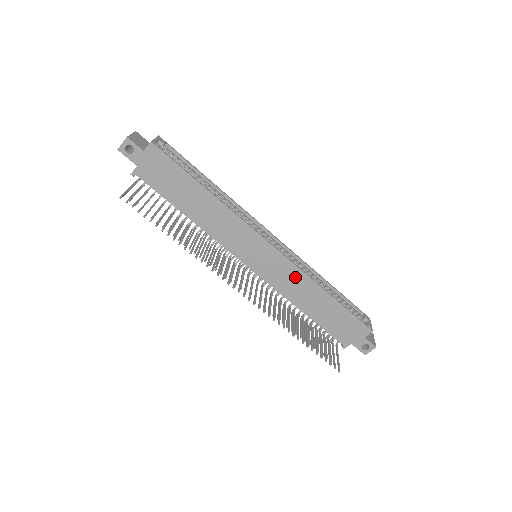
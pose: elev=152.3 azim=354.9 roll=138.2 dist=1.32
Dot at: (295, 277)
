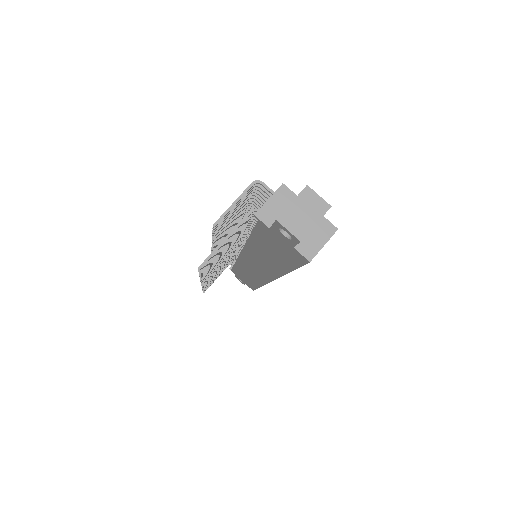
Dot at: (256, 278)
